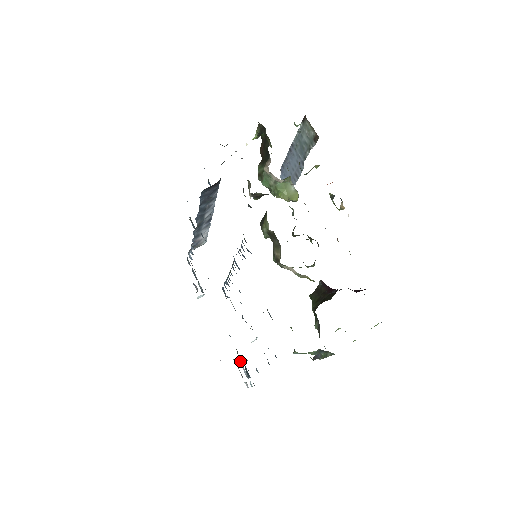
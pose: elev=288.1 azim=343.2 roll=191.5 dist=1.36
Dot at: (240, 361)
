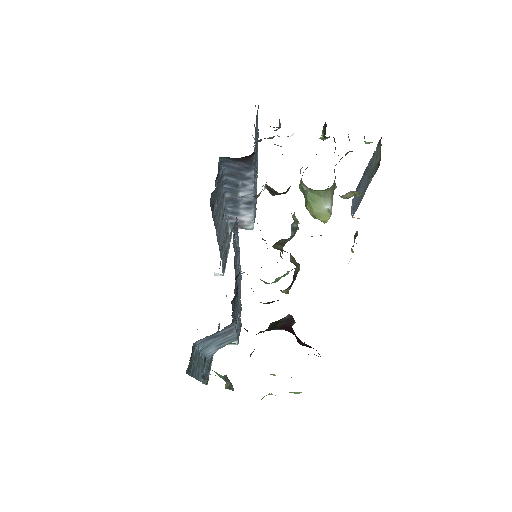
Dot at: occluded
